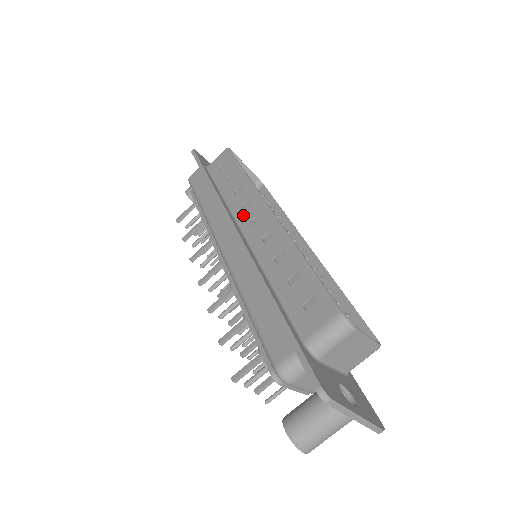
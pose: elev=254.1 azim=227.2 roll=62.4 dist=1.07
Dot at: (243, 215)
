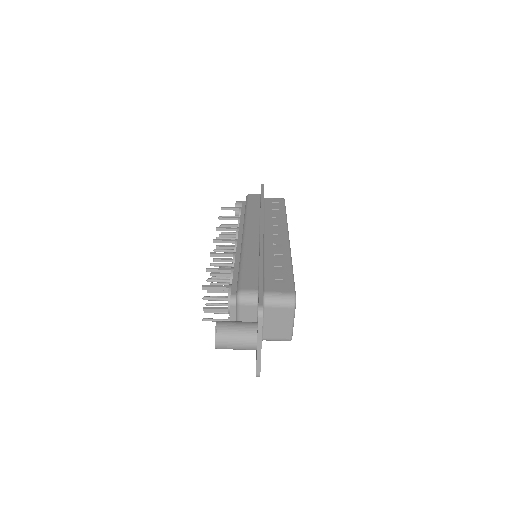
Dot at: (270, 229)
